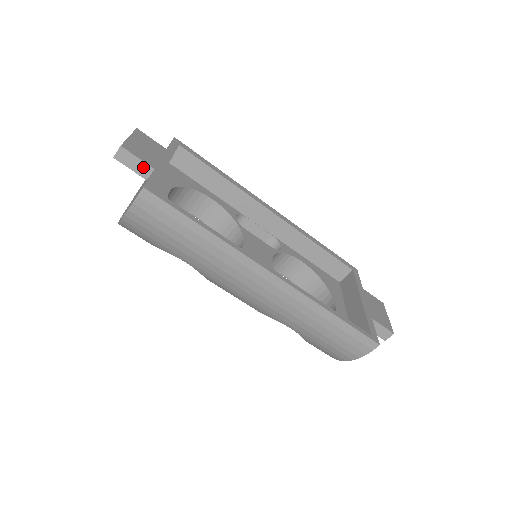
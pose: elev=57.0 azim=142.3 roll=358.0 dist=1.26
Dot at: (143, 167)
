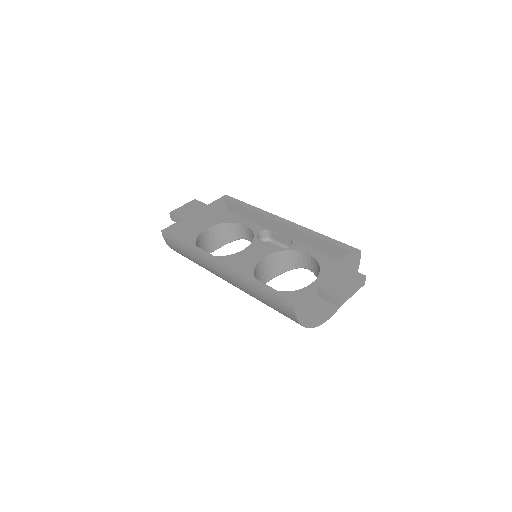
Dot at: occluded
